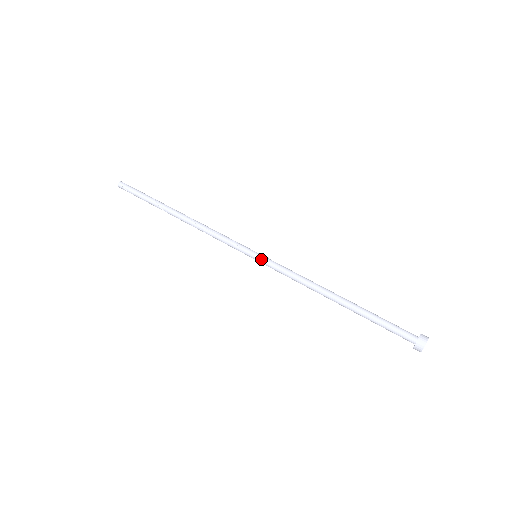
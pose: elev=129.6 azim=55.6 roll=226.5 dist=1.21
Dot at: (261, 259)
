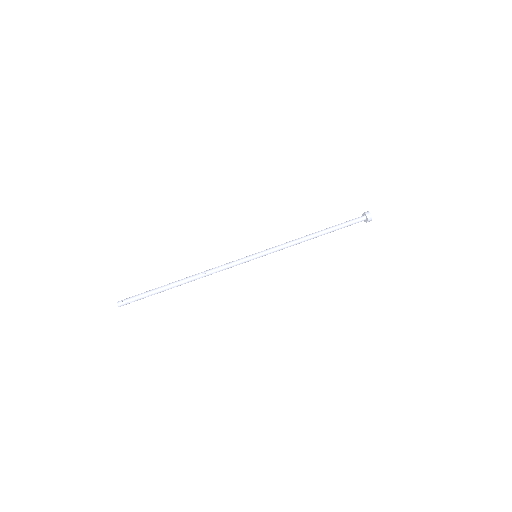
Dot at: (262, 254)
